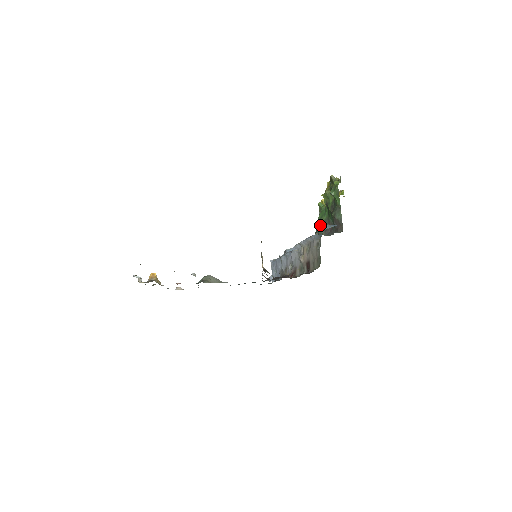
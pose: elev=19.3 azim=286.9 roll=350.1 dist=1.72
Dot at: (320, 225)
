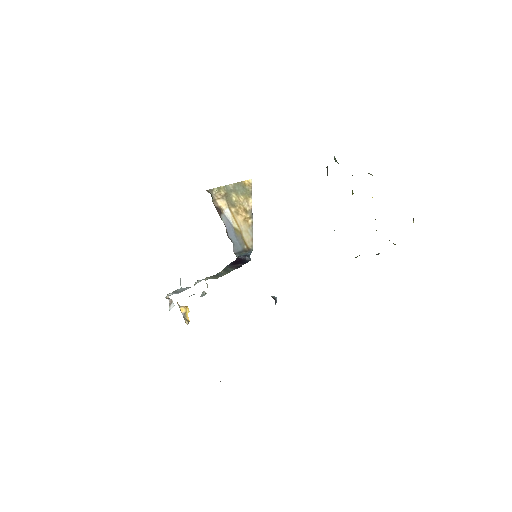
Dot at: occluded
